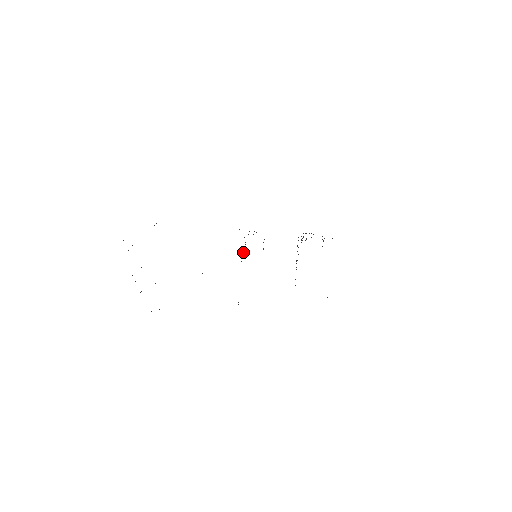
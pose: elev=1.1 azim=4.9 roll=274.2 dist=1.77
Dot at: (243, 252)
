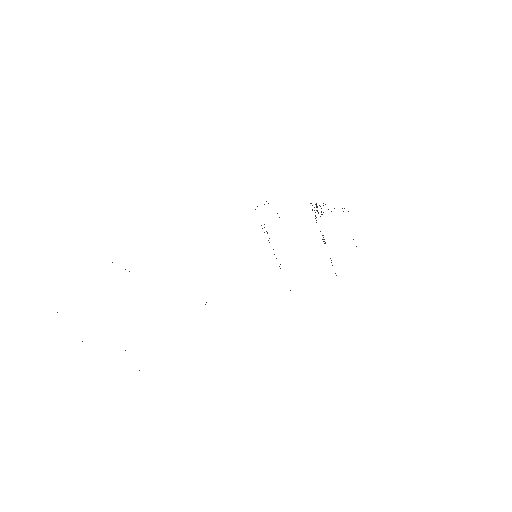
Dot at: occluded
